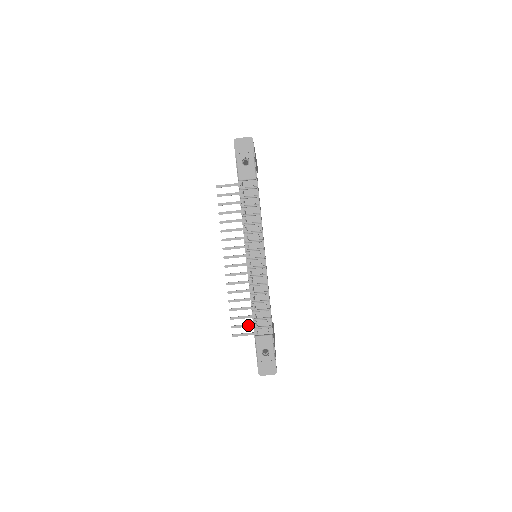
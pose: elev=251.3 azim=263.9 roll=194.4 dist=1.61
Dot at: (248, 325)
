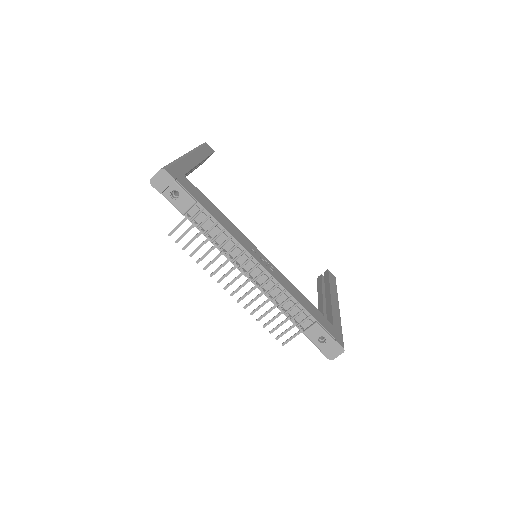
Dot at: (289, 329)
